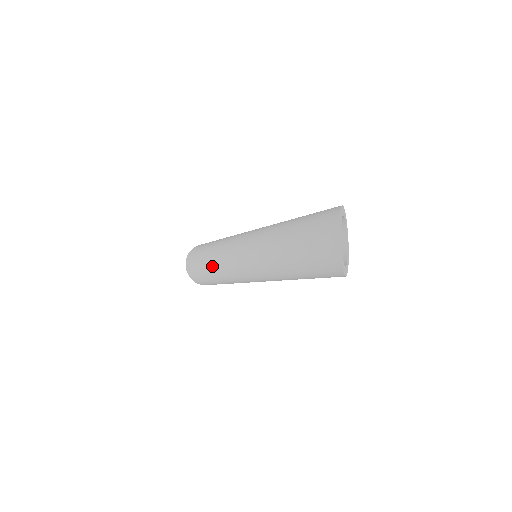
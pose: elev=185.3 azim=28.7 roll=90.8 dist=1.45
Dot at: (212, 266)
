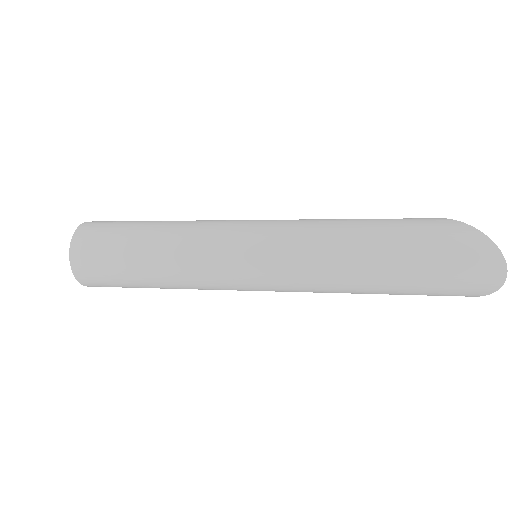
Dot at: (175, 278)
